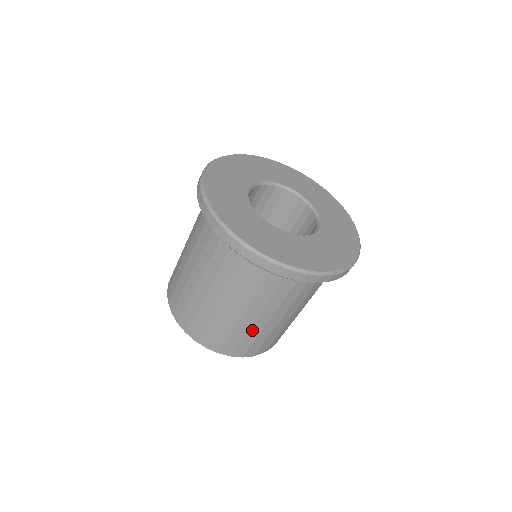
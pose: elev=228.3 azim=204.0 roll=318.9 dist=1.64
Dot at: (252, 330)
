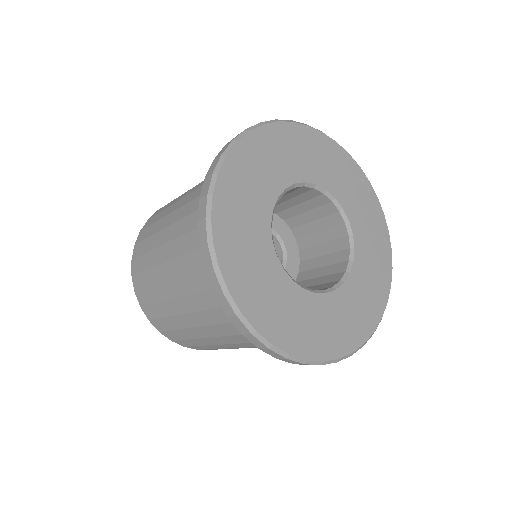
Dot at: occluded
